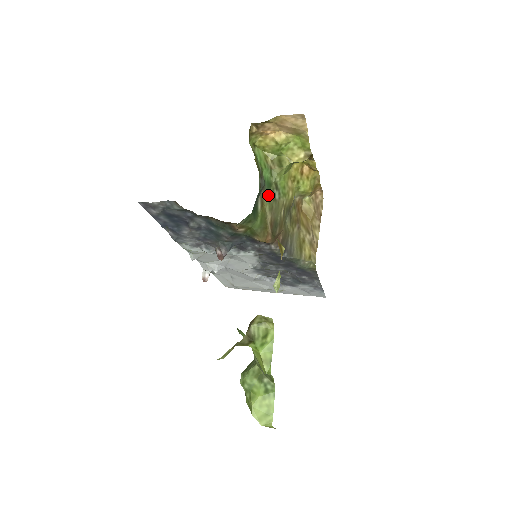
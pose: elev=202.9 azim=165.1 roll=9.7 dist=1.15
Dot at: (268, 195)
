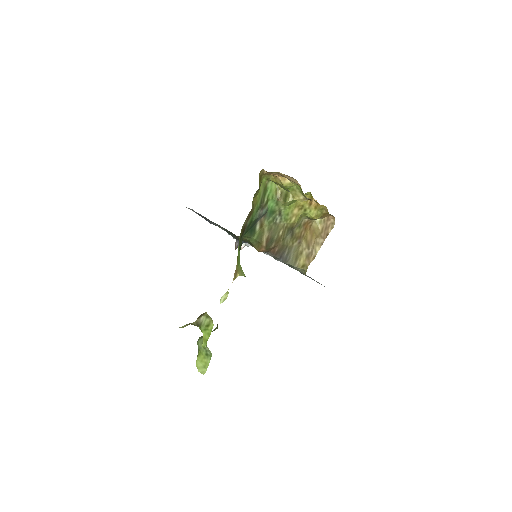
Dot at: (270, 219)
